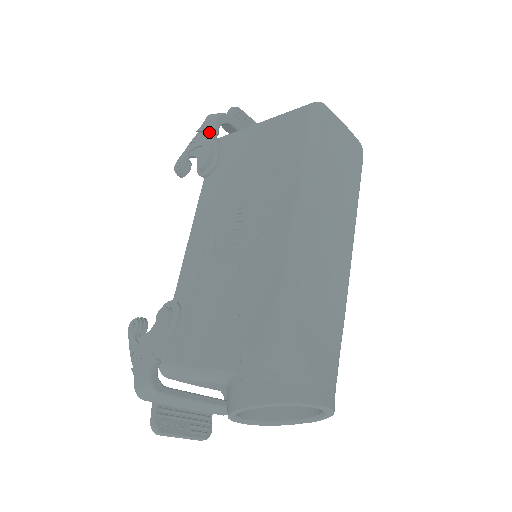
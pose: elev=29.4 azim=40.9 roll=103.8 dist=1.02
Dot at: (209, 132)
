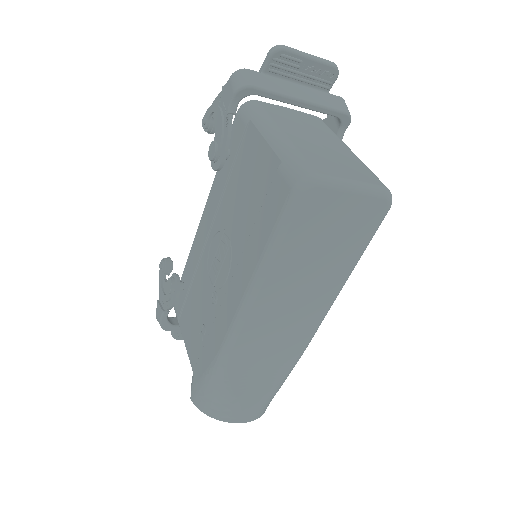
Dot at: (227, 105)
